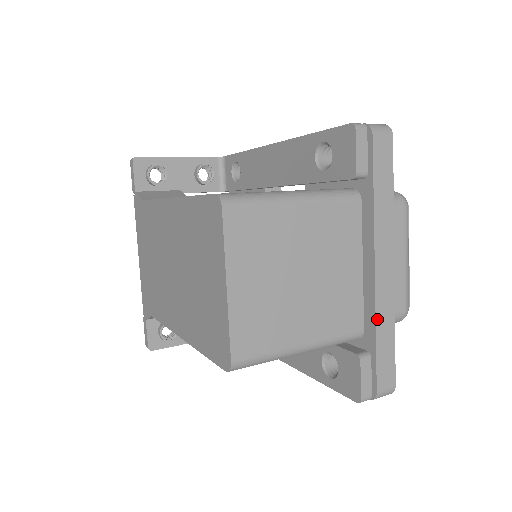
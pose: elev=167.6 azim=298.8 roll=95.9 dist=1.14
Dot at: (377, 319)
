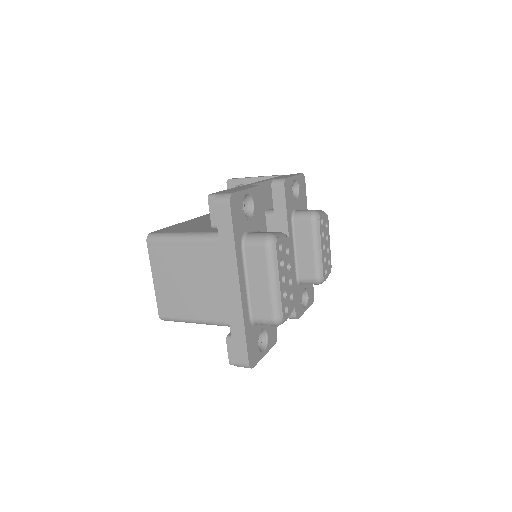
Dot at: (230, 318)
